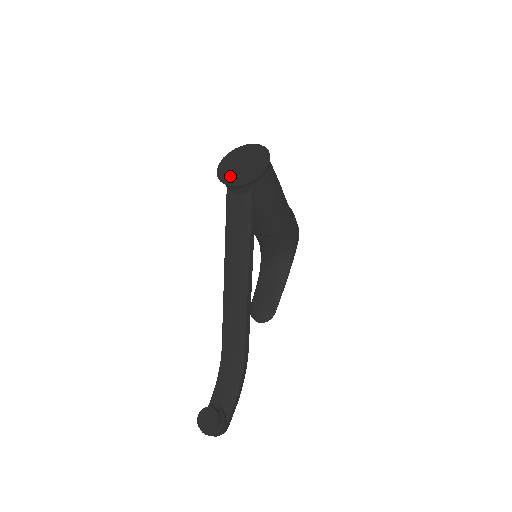
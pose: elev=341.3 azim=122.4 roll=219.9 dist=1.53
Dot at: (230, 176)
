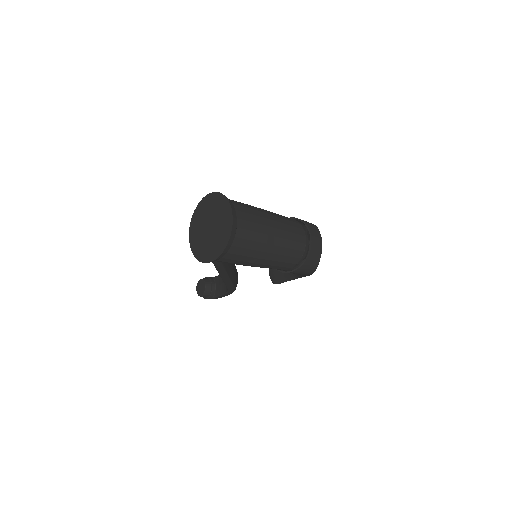
Dot at: (196, 225)
